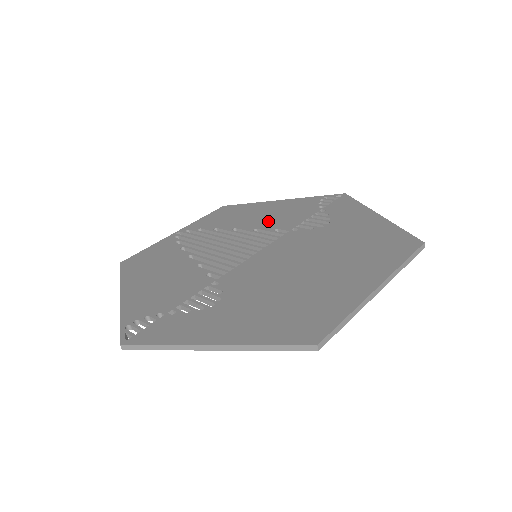
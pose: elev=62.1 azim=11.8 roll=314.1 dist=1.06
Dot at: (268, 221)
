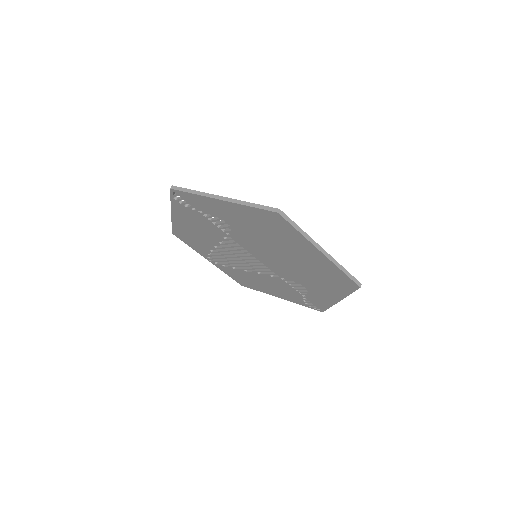
Dot at: occluded
